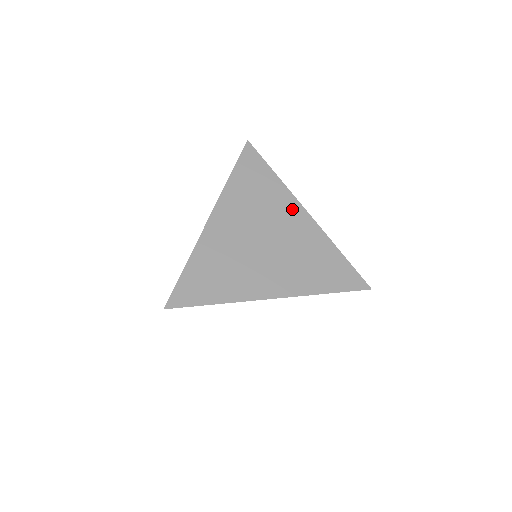
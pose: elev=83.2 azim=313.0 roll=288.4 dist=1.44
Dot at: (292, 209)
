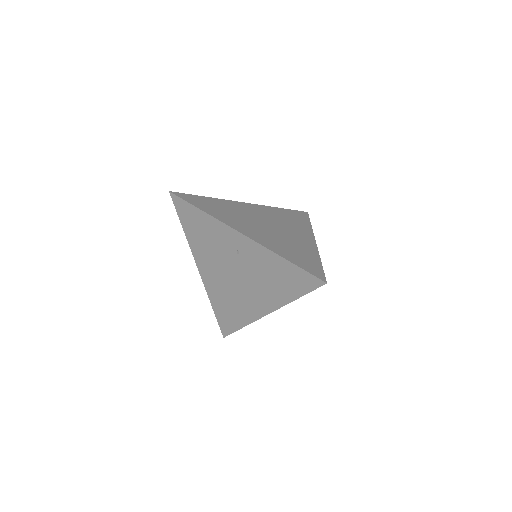
Dot at: (305, 234)
